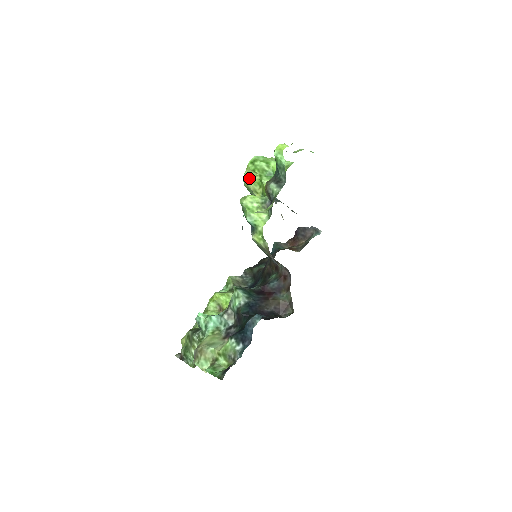
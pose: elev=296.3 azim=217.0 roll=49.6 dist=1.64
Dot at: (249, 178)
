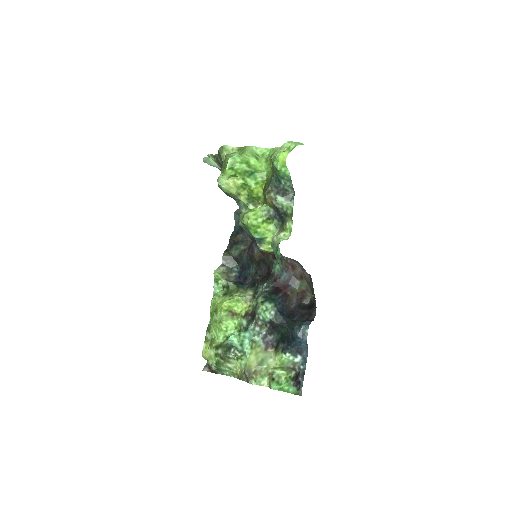
Dot at: (229, 184)
